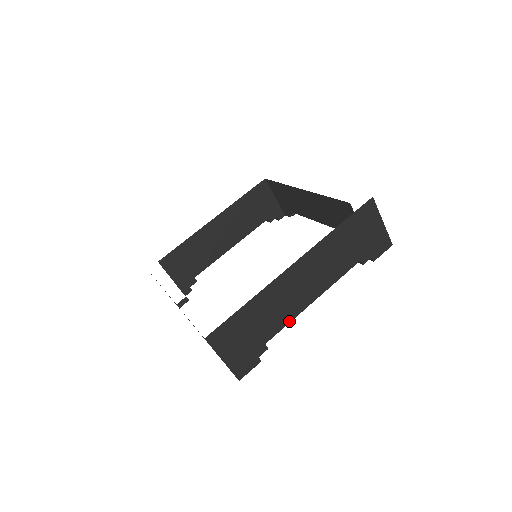
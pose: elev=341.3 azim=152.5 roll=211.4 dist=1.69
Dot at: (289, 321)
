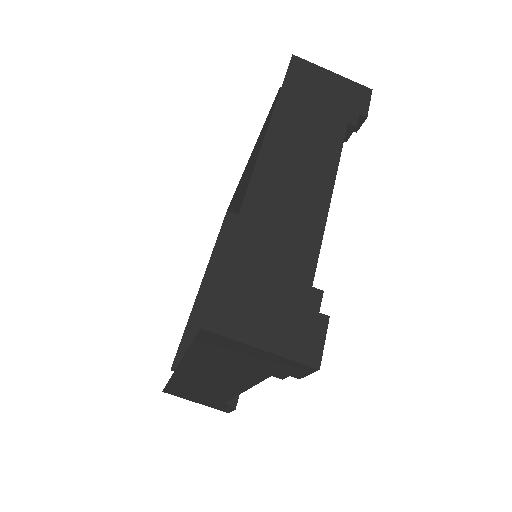
Dot at: (231, 397)
